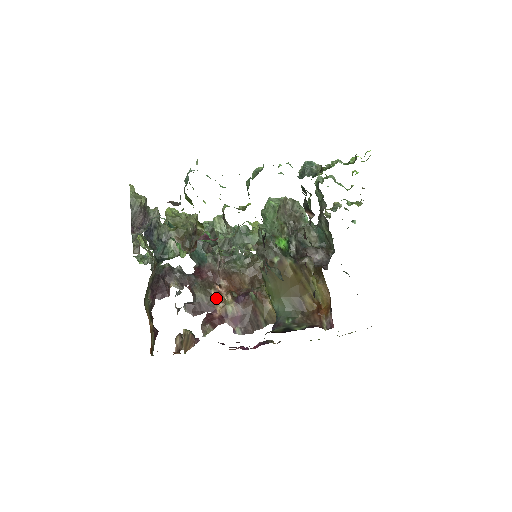
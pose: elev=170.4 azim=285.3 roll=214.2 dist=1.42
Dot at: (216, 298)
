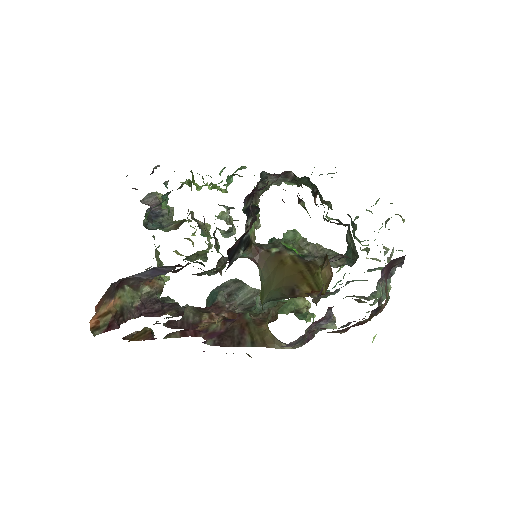
Dot at: (205, 319)
